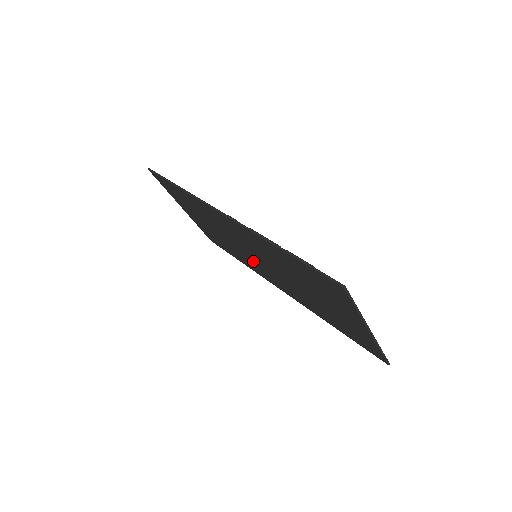
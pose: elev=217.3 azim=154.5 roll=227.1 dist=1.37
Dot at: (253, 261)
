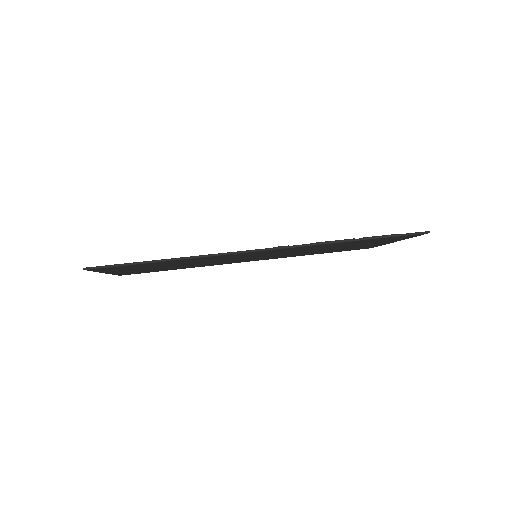
Dot at: occluded
